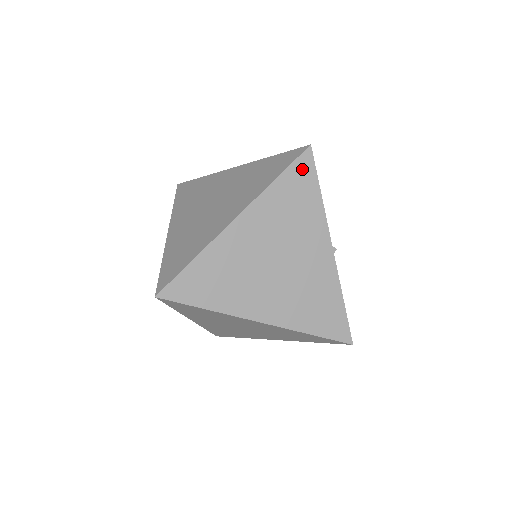
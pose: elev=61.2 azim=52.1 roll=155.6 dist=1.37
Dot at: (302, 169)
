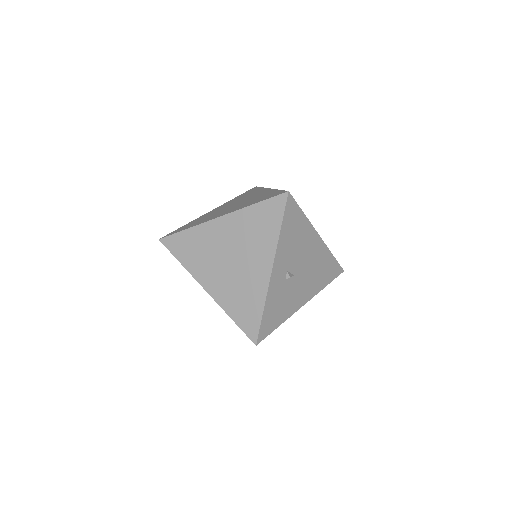
Dot at: (275, 205)
